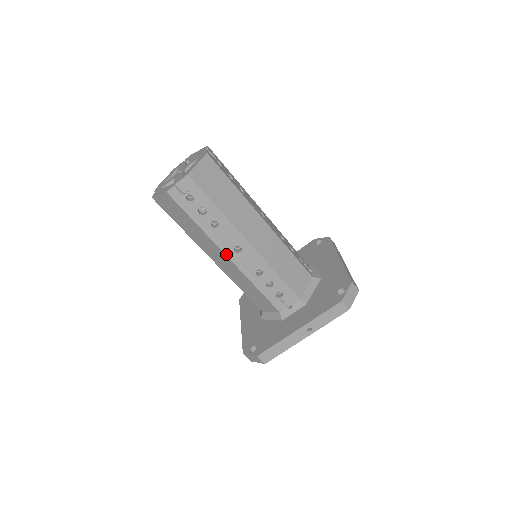
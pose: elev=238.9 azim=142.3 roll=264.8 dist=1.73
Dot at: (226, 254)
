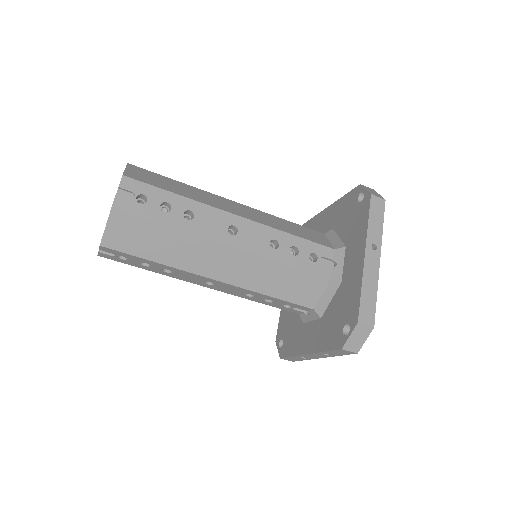
Dot at: (226, 244)
